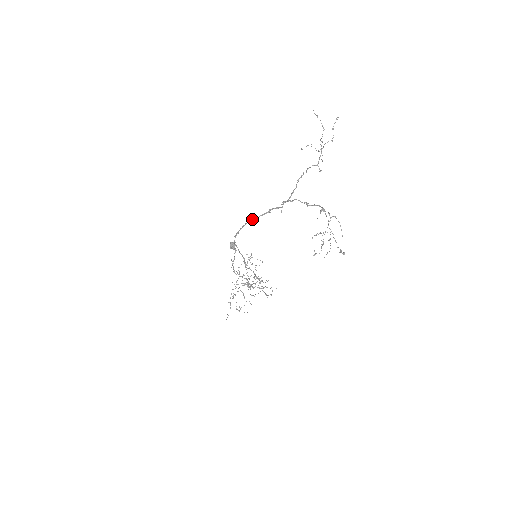
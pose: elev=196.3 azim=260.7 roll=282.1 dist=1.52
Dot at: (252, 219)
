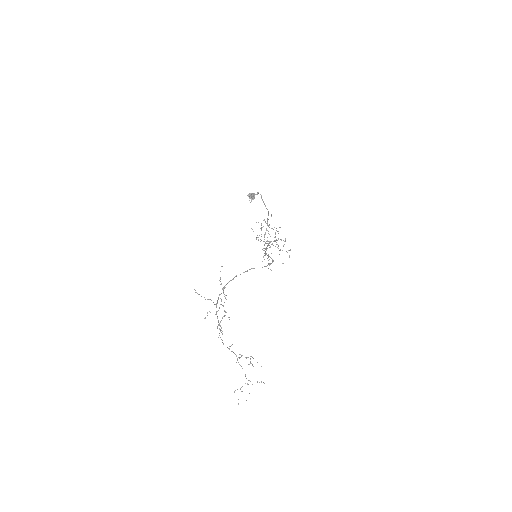
Dot at: (216, 312)
